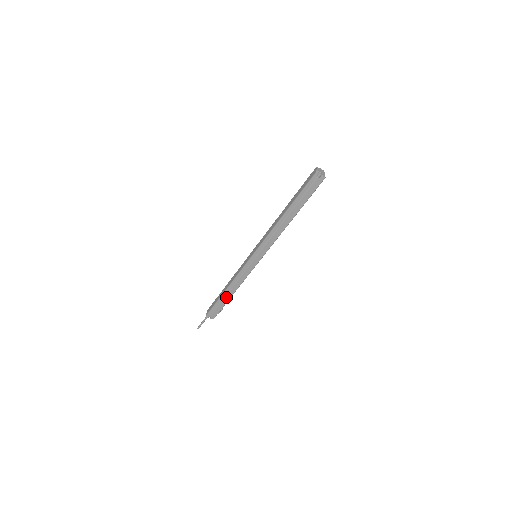
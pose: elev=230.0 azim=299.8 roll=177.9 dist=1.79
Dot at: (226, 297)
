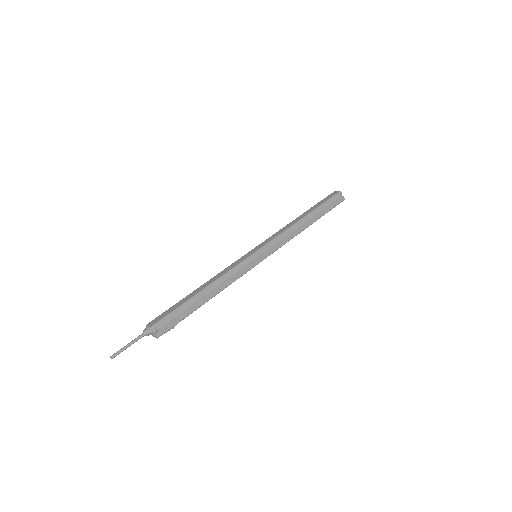
Dot at: (200, 300)
